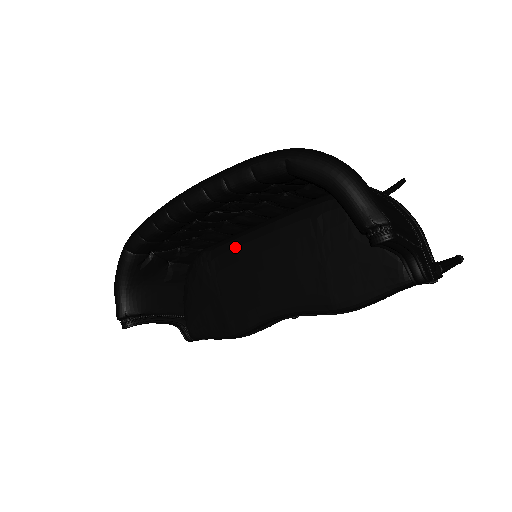
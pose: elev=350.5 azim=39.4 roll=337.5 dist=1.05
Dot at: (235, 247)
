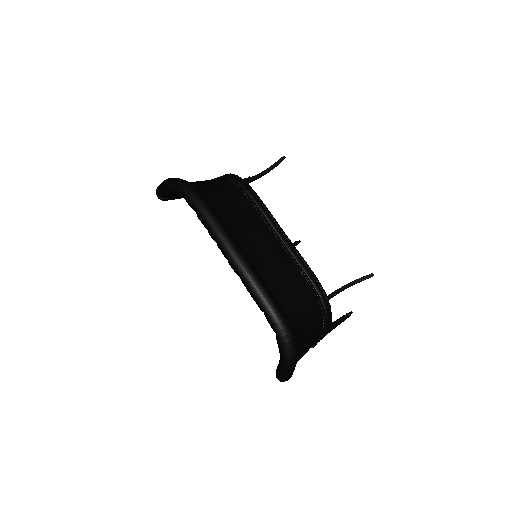
Dot at: occluded
